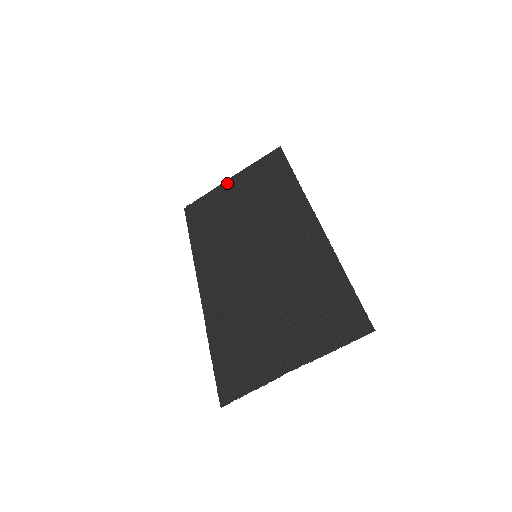
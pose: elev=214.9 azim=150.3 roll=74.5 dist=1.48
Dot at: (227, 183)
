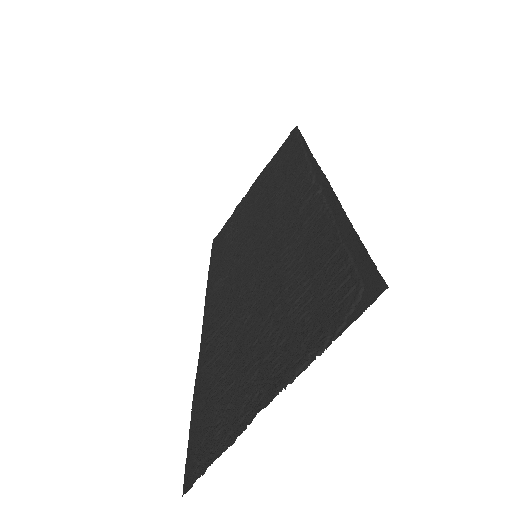
Dot at: (247, 194)
